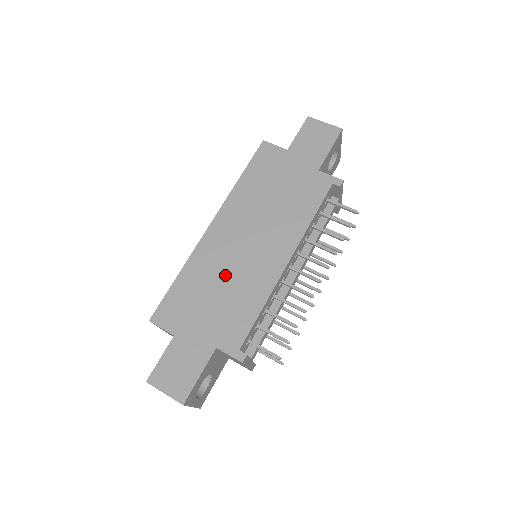
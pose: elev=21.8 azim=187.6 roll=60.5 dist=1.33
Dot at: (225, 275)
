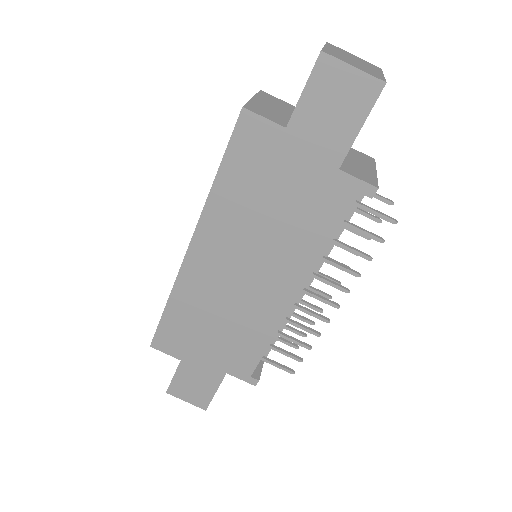
Dot at: (221, 309)
